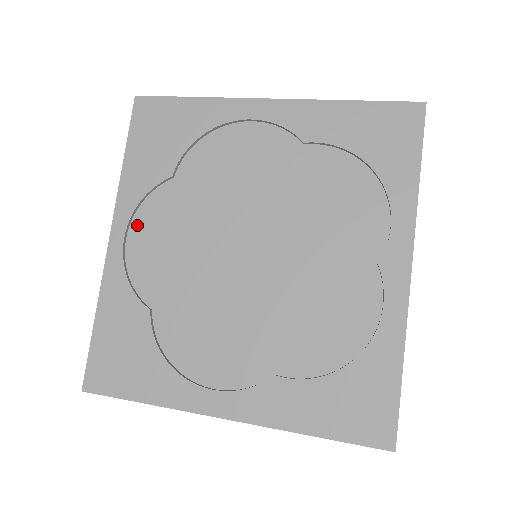
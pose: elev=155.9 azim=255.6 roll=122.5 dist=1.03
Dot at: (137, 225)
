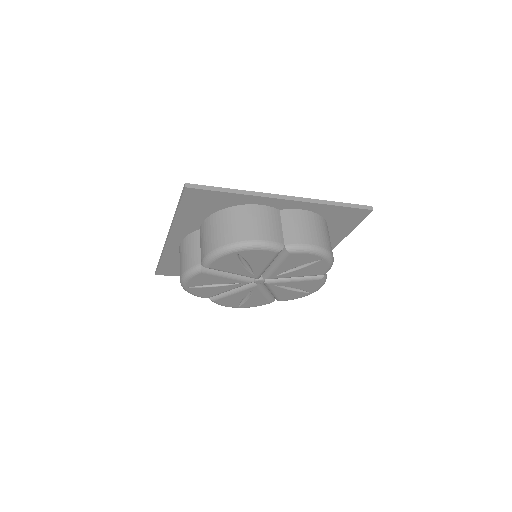
Dot at: occluded
